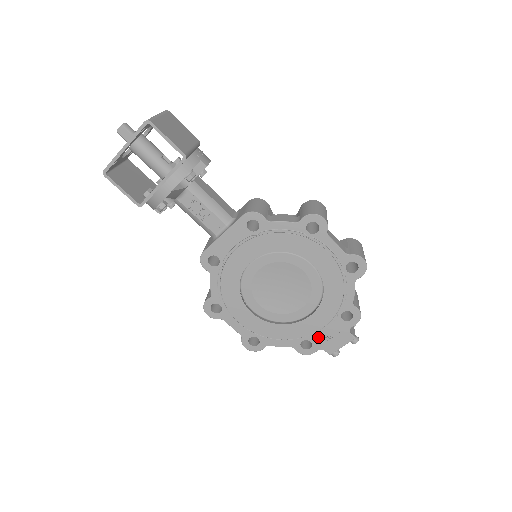
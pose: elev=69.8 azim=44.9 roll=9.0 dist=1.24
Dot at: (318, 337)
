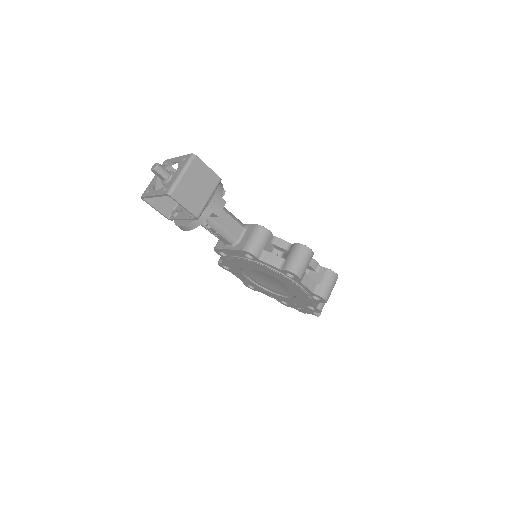
Dot at: (292, 305)
